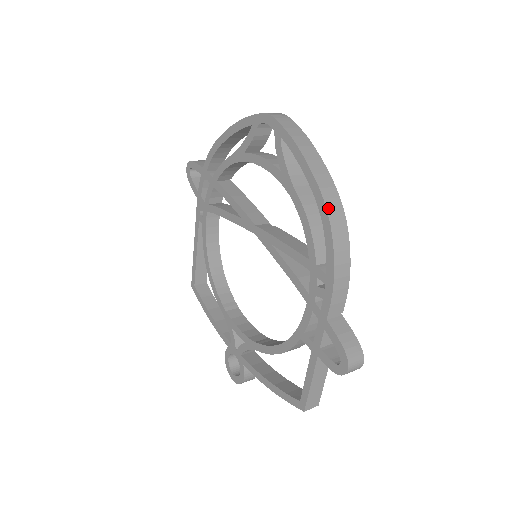
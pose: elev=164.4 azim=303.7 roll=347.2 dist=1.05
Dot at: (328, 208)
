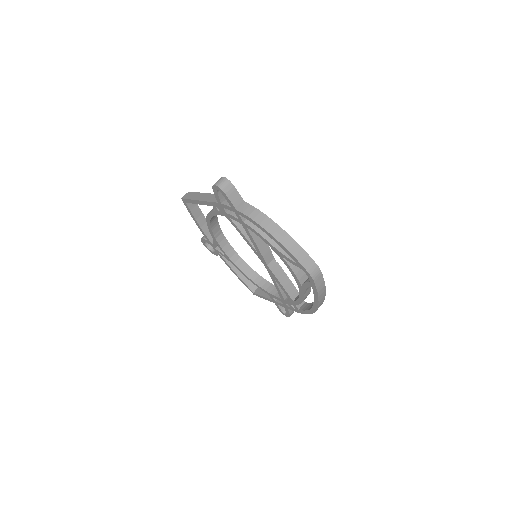
Dot at: occluded
